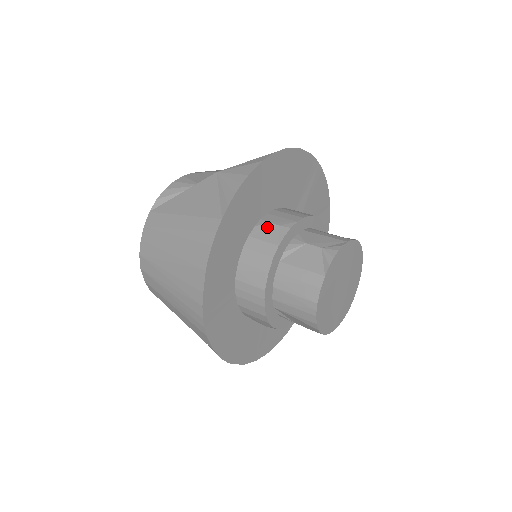
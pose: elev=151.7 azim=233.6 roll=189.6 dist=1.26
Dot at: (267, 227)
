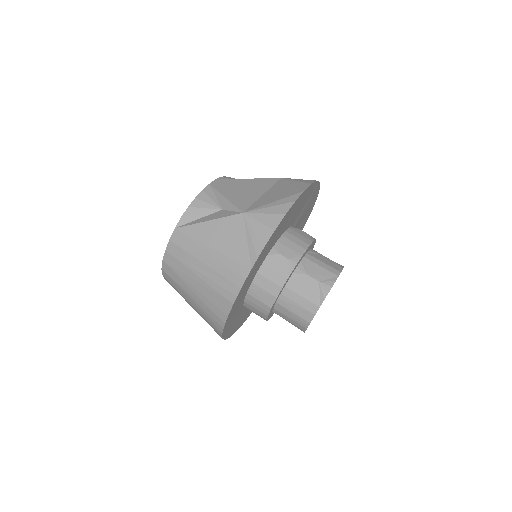
Dot at: (278, 258)
